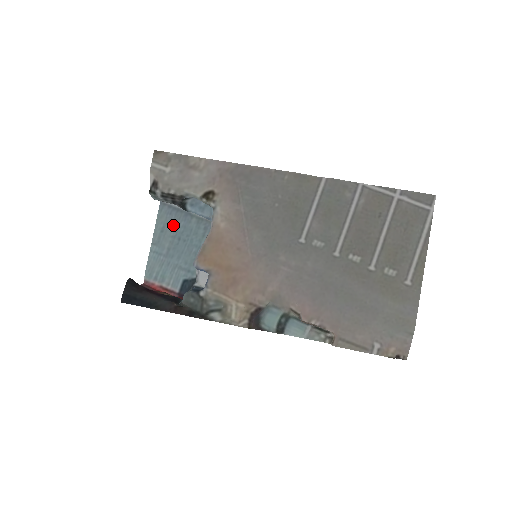
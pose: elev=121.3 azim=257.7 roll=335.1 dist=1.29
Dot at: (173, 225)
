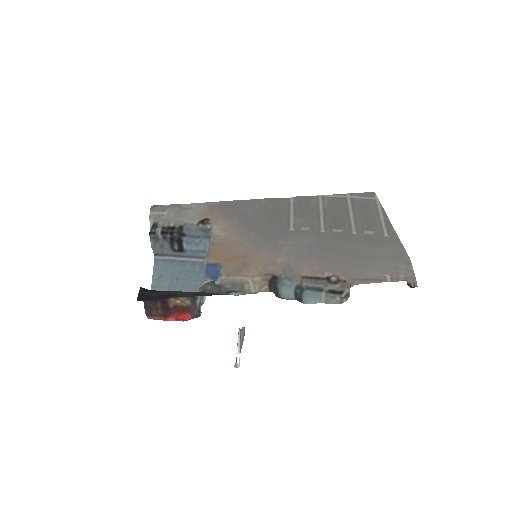
Dot at: (170, 271)
